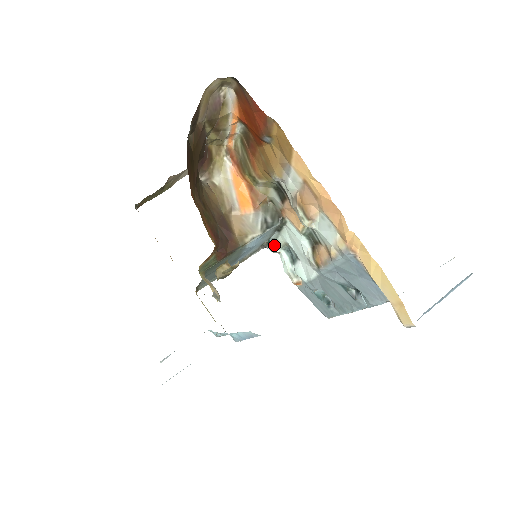
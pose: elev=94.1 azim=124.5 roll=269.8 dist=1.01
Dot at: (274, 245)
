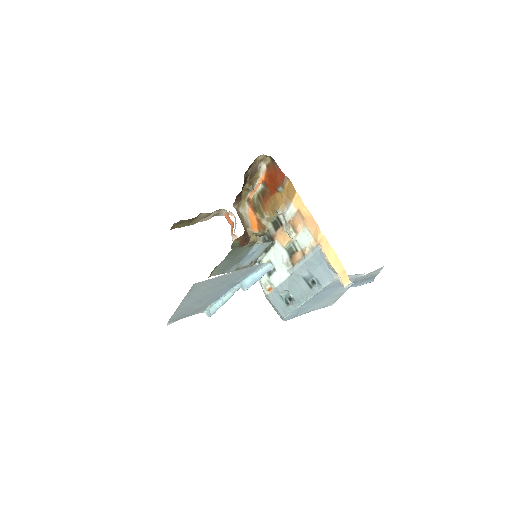
Dot at: occluded
